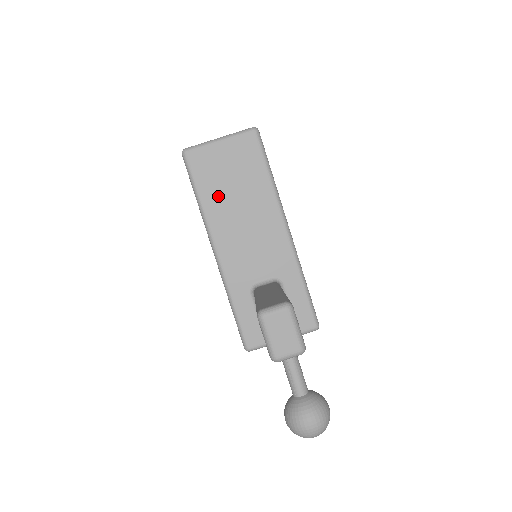
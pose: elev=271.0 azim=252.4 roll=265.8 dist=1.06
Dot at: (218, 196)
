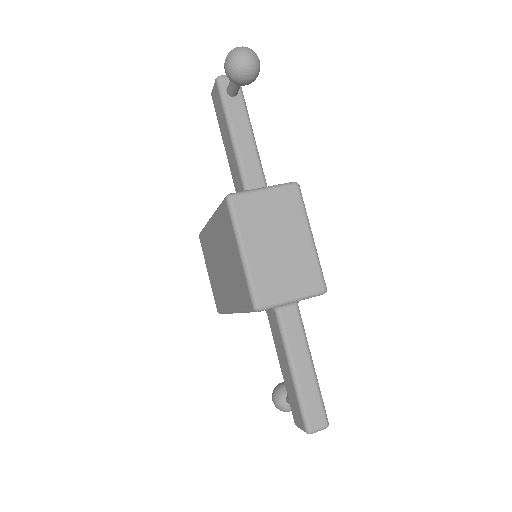
Dot at: occluded
